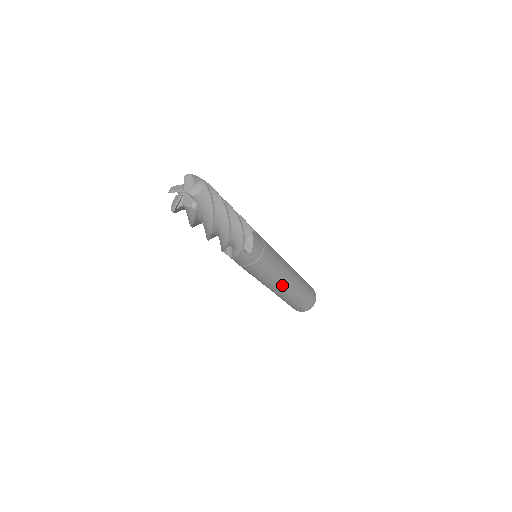
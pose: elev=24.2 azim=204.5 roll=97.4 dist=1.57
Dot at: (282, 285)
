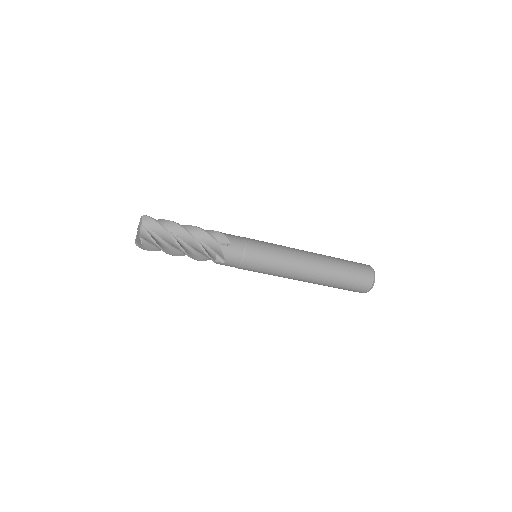
Dot at: (296, 278)
